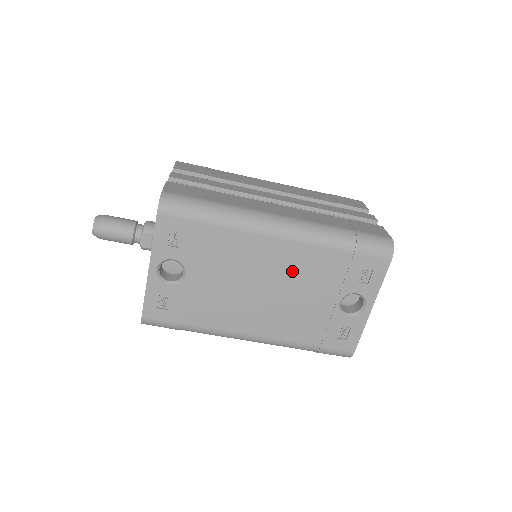
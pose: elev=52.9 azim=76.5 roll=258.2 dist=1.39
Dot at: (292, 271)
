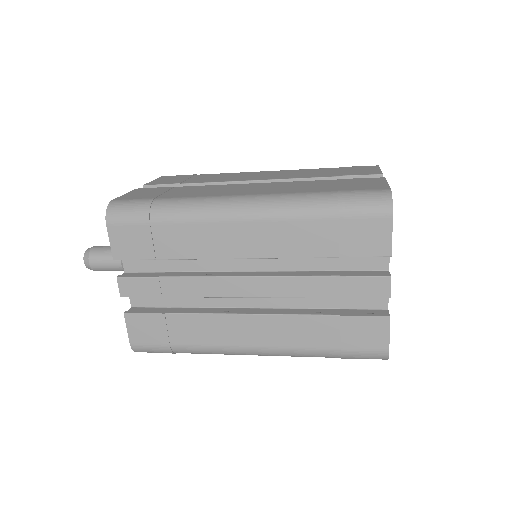
Dot at: occluded
